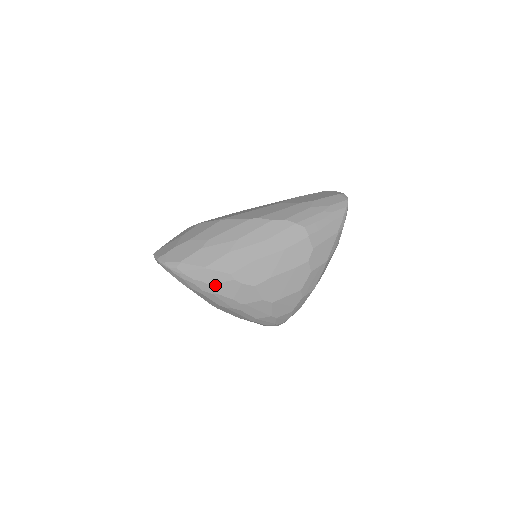
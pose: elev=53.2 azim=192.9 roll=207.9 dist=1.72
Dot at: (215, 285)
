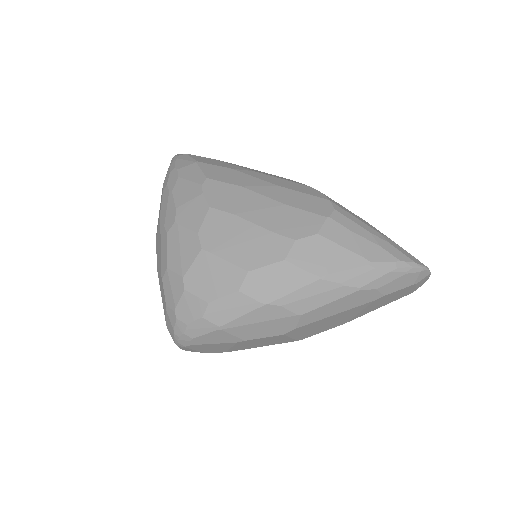
Dot at: (182, 181)
